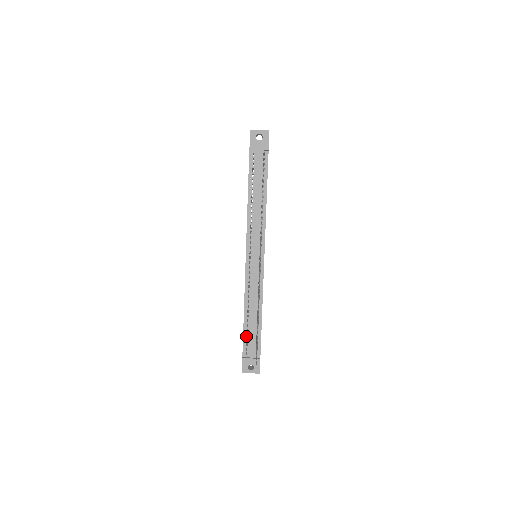
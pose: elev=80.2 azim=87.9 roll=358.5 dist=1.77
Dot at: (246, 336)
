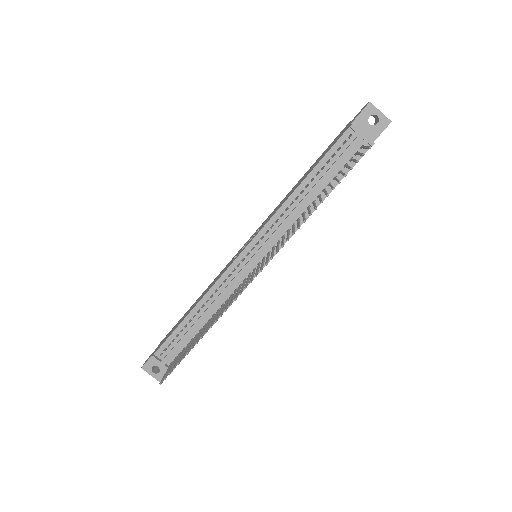
Dot at: (175, 335)
